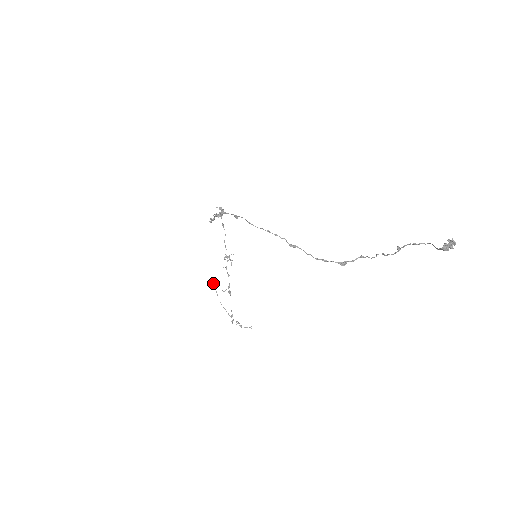
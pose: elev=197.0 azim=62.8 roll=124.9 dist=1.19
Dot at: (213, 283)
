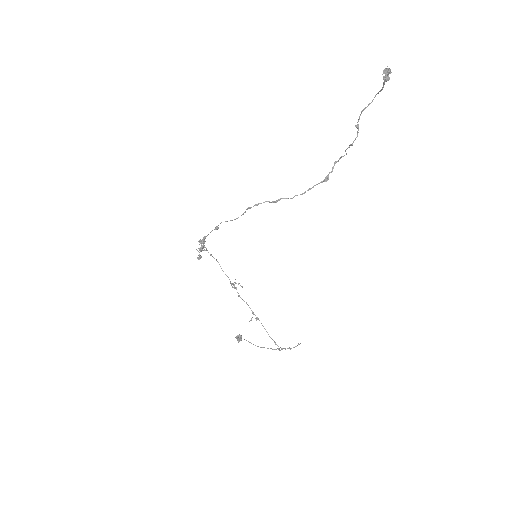
Dot at: occluded
